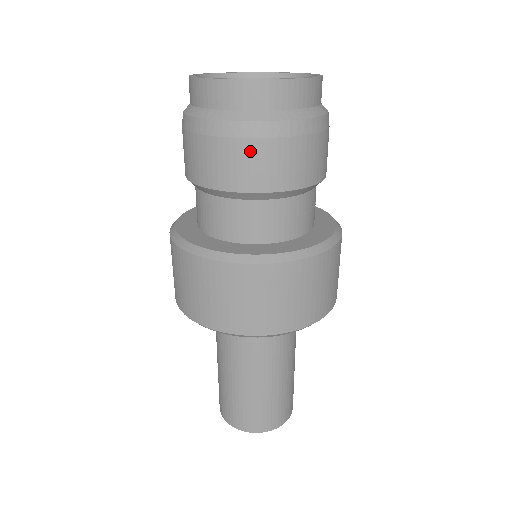
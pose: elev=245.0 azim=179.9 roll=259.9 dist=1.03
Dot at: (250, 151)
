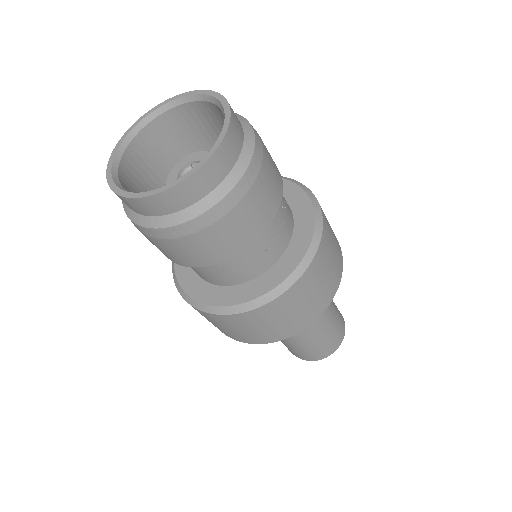
Dot at: occluded
